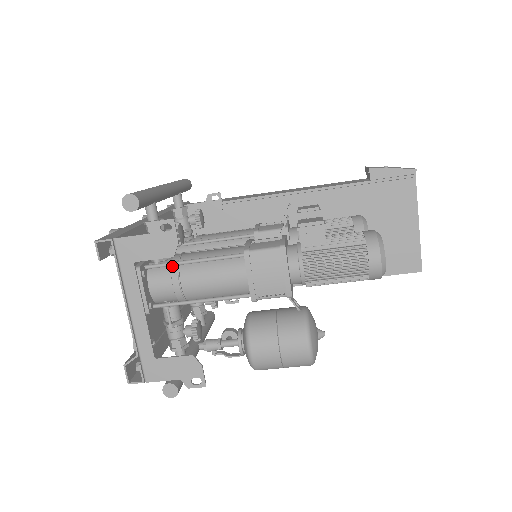
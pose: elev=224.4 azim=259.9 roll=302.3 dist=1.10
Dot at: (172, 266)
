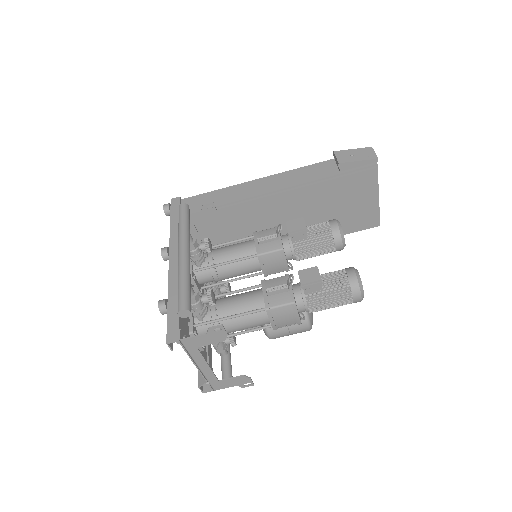
Dot at: (213, 321)
